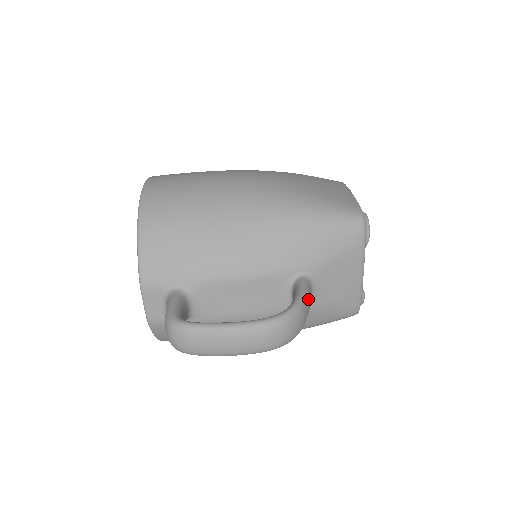
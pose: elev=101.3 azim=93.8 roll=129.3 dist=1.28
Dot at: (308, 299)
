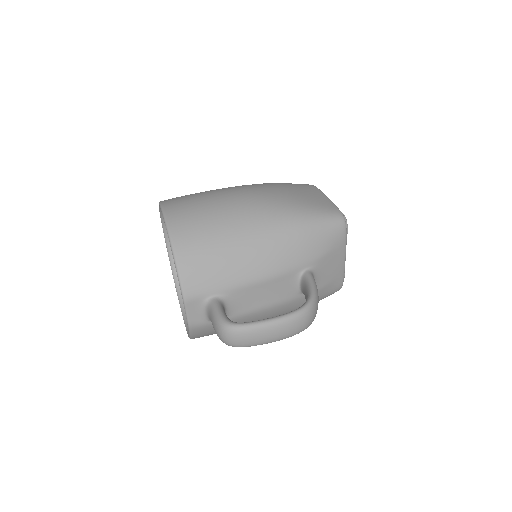
Dot at: occluded
